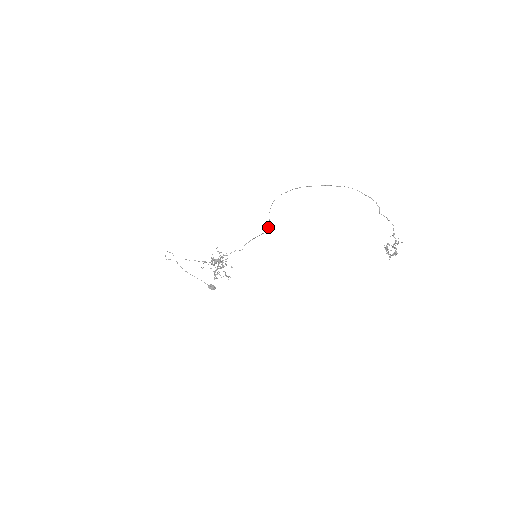
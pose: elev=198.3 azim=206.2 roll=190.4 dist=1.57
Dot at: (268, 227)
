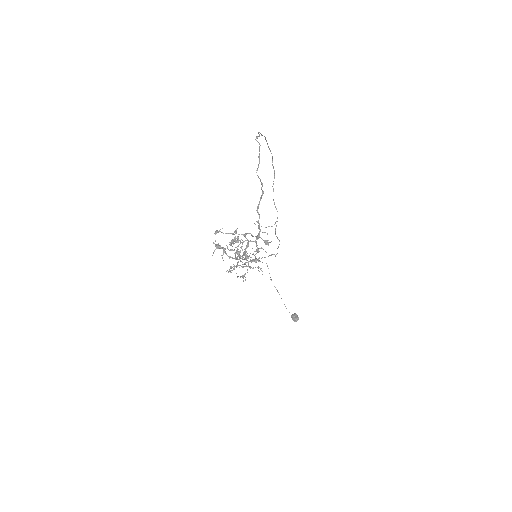
Dot at: occluded
